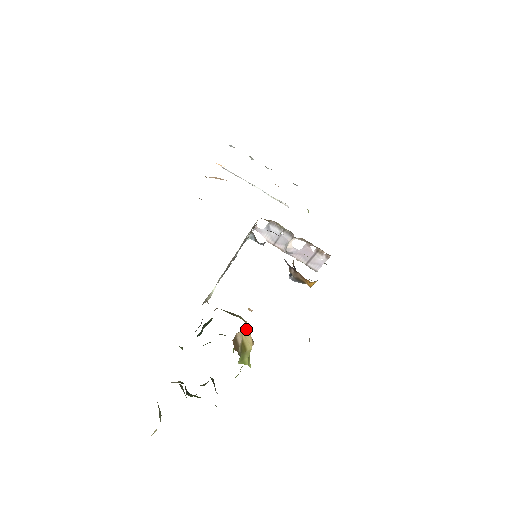
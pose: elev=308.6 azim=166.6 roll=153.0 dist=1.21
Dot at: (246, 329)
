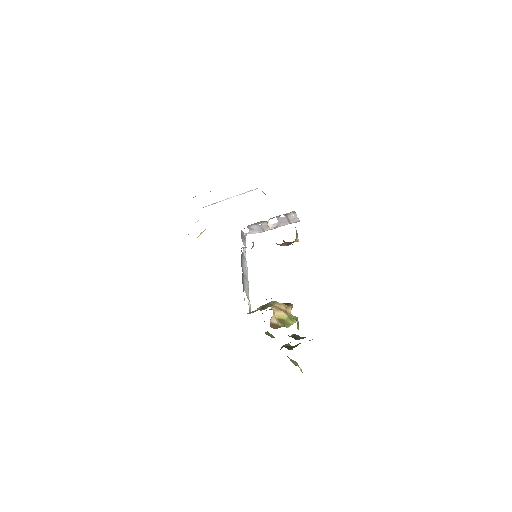
Dot at: (274, 312)
